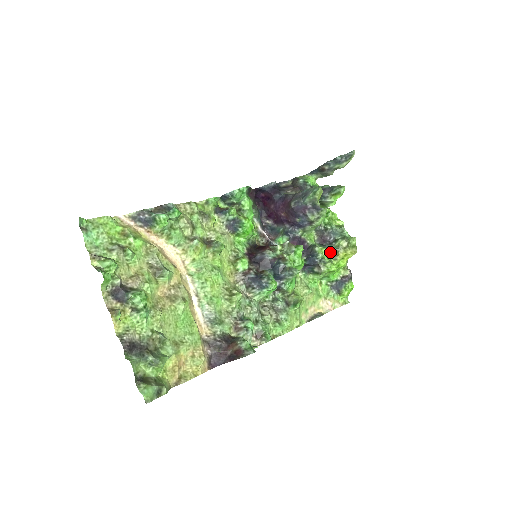
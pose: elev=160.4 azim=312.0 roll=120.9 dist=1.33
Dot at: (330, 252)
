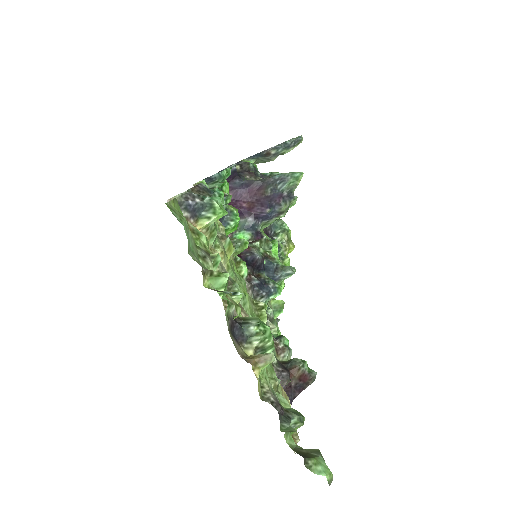
Dot at: occluded
